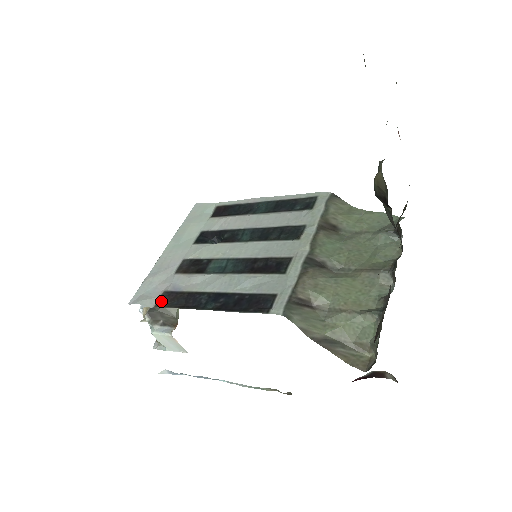
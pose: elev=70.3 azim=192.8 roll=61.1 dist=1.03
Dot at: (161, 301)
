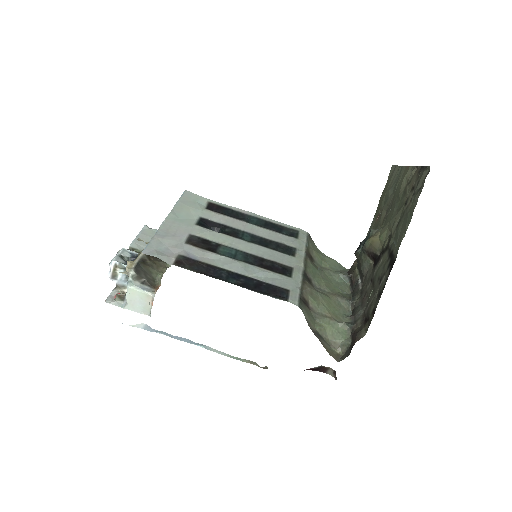
Dot at: (180, 262)
